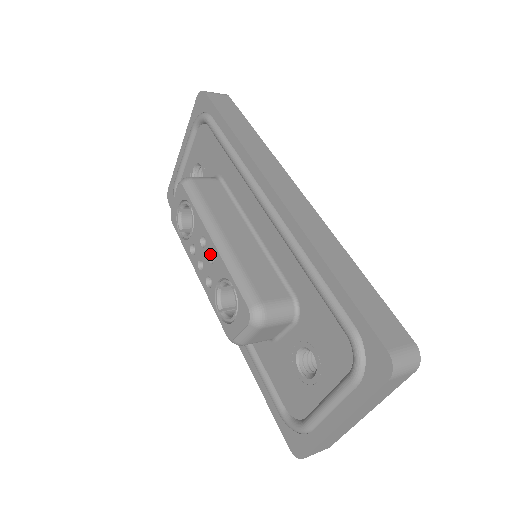
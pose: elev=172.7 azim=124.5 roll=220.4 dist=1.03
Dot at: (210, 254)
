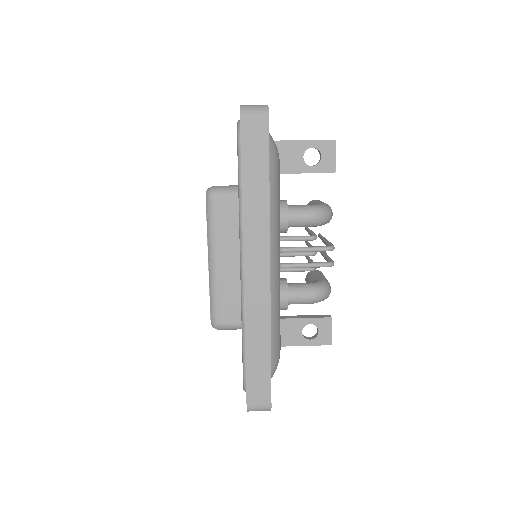
Dot at: occluded
